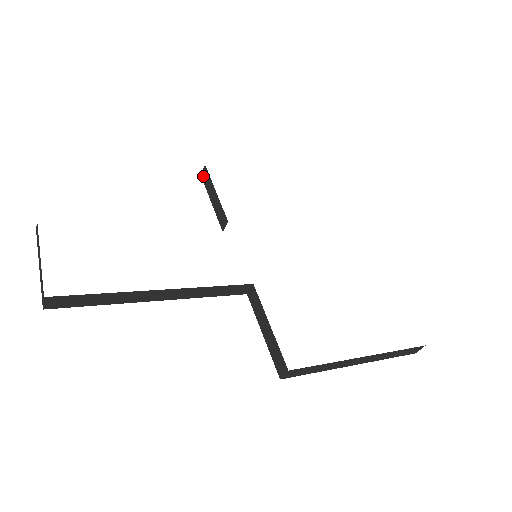
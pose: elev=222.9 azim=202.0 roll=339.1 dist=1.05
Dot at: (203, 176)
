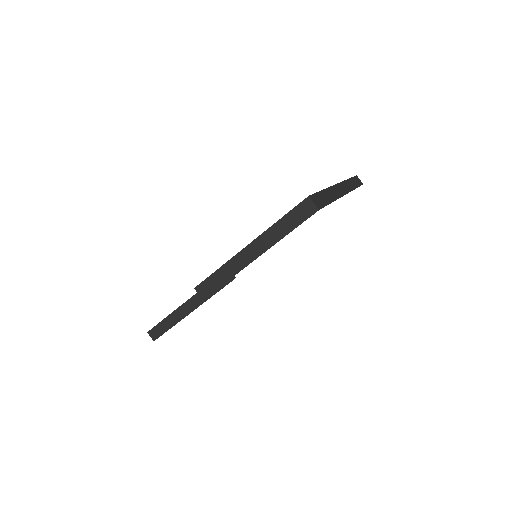
Dot at: occluded
